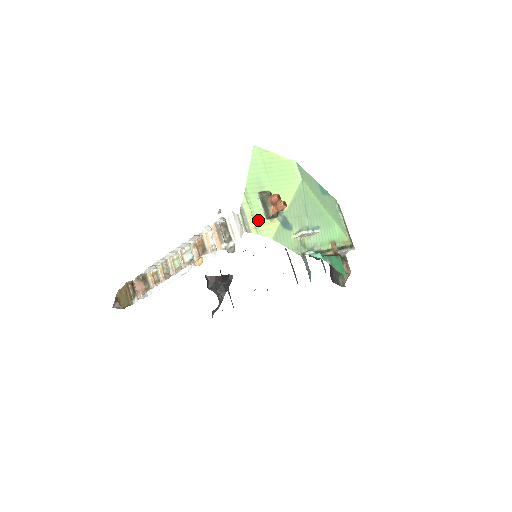
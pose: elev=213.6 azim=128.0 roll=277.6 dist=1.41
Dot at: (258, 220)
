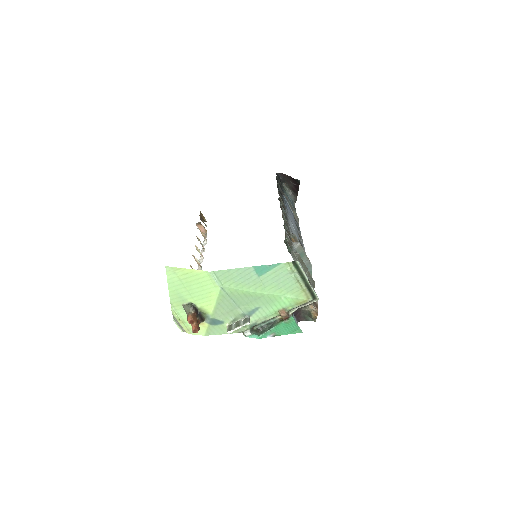
Dot at: (189, 324)
